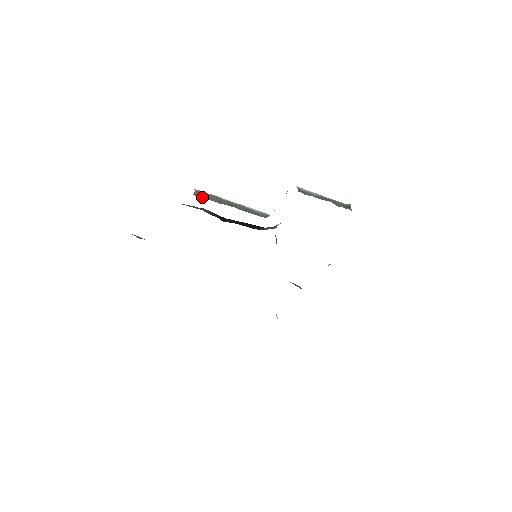
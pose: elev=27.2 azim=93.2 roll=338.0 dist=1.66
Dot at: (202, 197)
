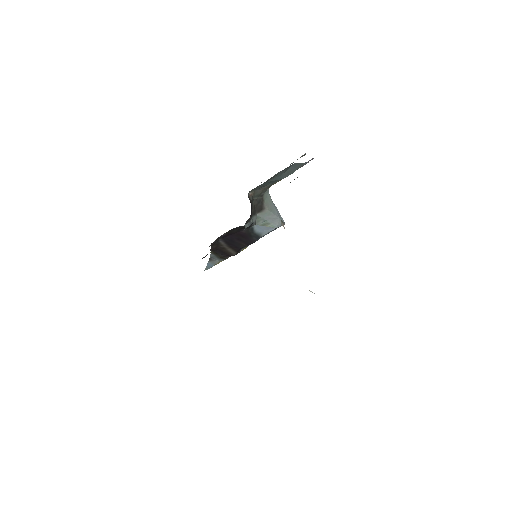
Dot at: occluded
